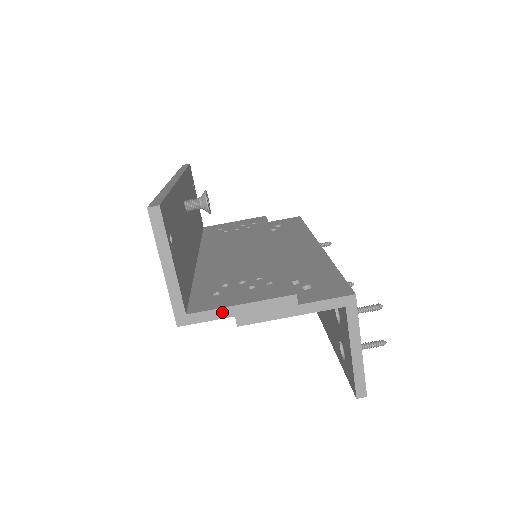
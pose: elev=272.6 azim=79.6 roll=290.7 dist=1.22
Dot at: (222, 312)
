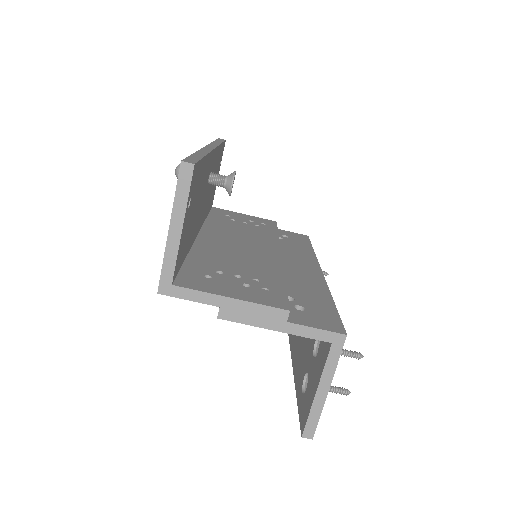
Dot at: (209, 297)
